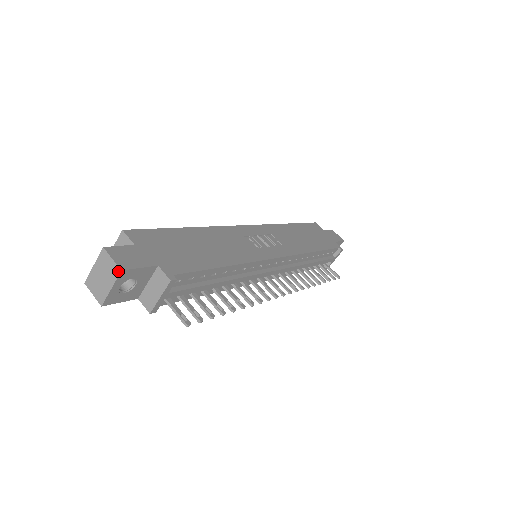
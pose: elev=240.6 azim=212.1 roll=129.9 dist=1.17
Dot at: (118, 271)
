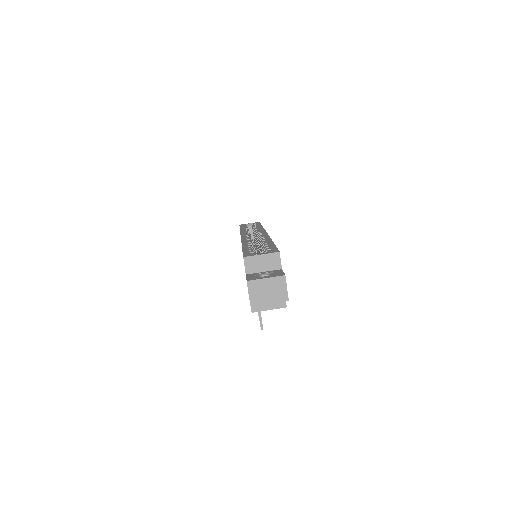
Dot at: (286, 299)
